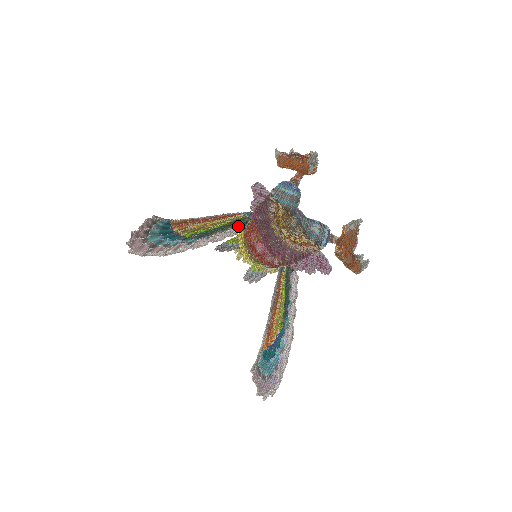
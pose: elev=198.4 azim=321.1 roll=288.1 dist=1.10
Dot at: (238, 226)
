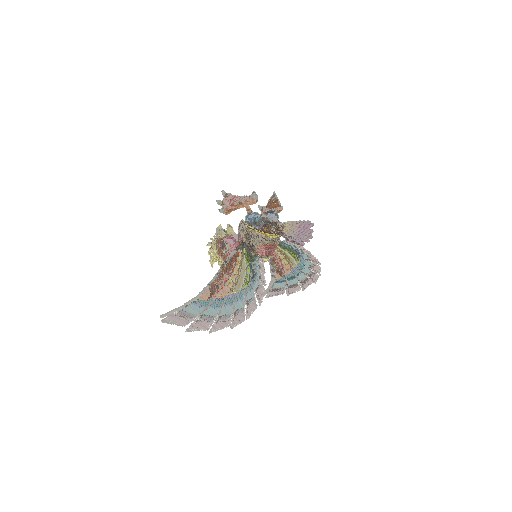
Dot at: (256, 255)
